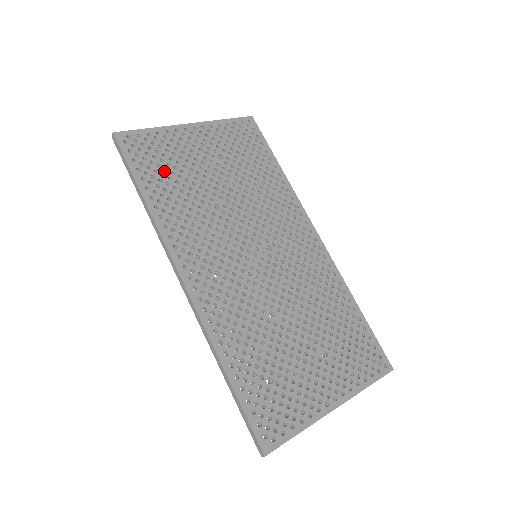
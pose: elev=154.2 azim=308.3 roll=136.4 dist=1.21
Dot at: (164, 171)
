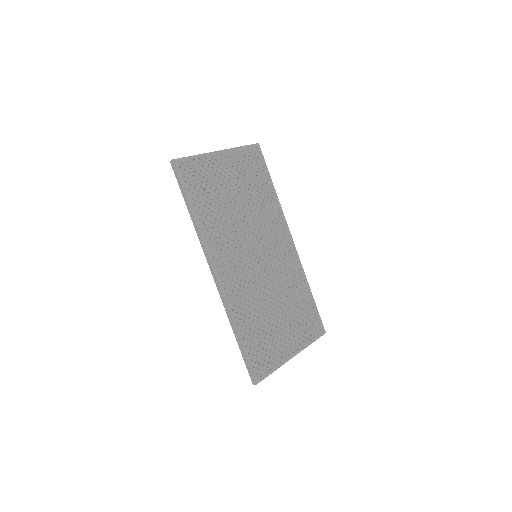
Dot at: (203, 190)
